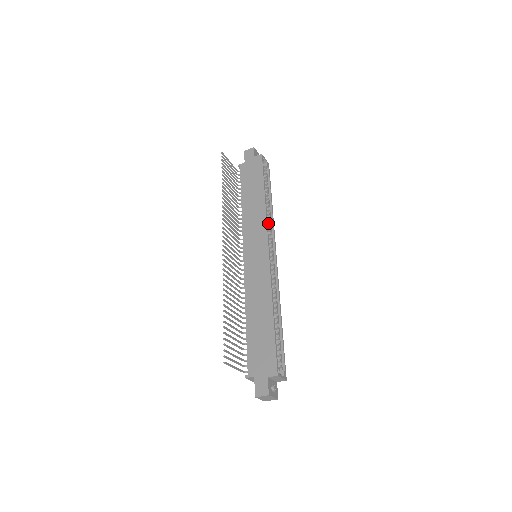
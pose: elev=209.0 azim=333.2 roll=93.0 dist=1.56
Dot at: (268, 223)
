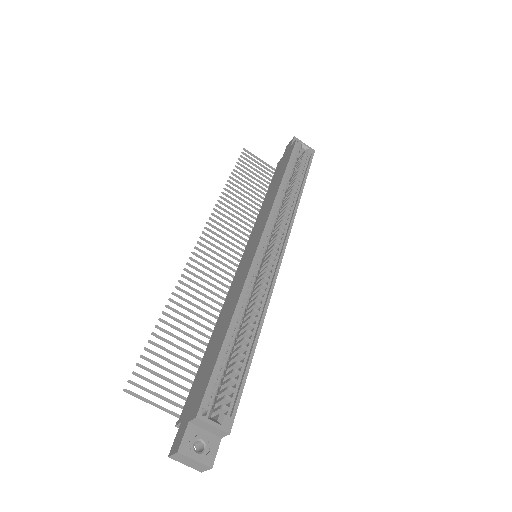
Dot at: (287, 214)
